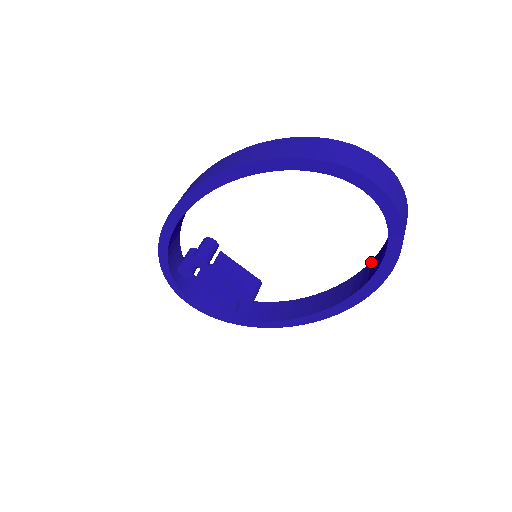
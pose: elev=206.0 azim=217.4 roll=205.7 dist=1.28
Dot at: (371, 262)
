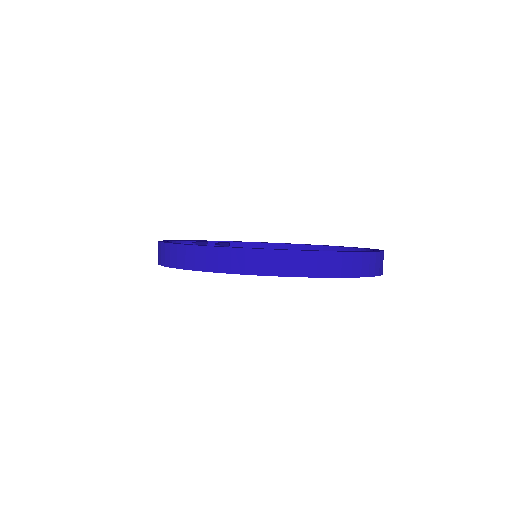
Dot at: (322, 247)
